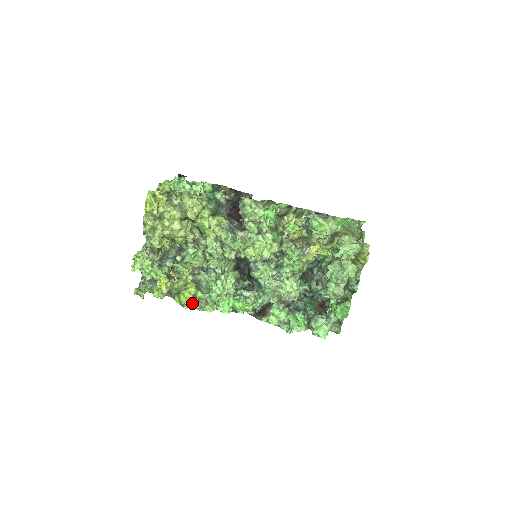
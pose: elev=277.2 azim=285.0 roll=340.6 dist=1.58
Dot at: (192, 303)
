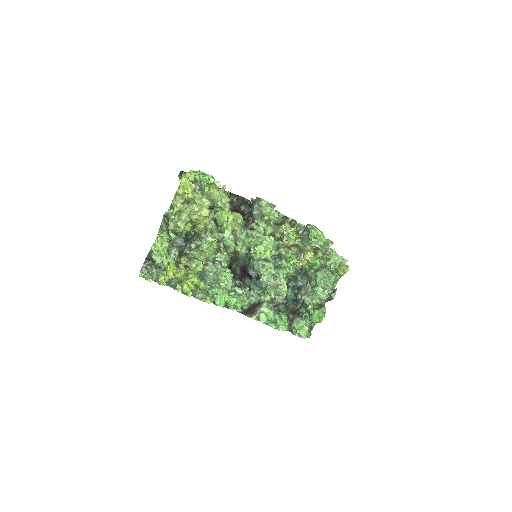
Dot at: occluded
